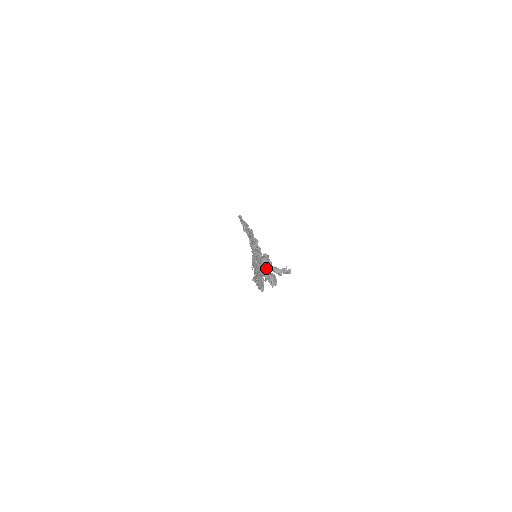
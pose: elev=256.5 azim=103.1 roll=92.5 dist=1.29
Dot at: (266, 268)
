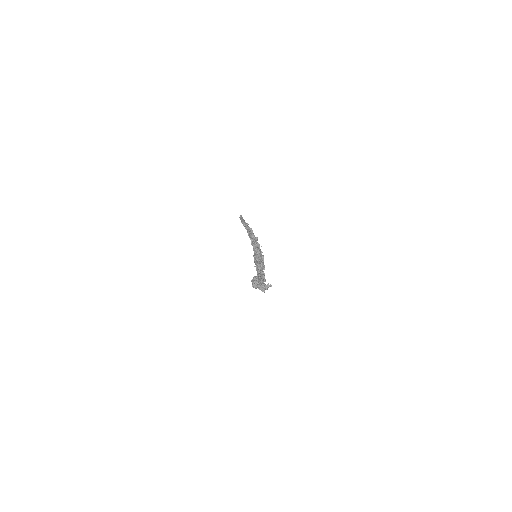
Dot at: (256, 287)
